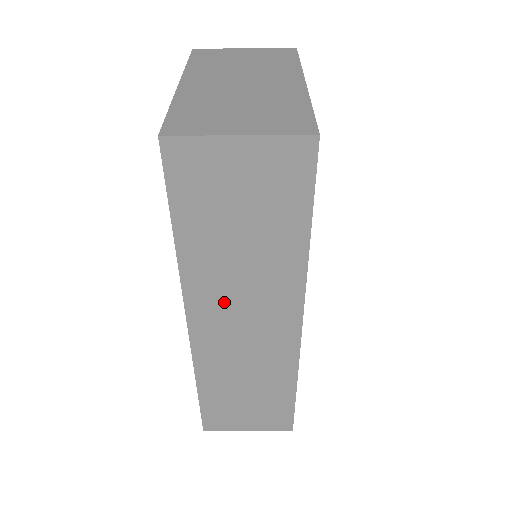
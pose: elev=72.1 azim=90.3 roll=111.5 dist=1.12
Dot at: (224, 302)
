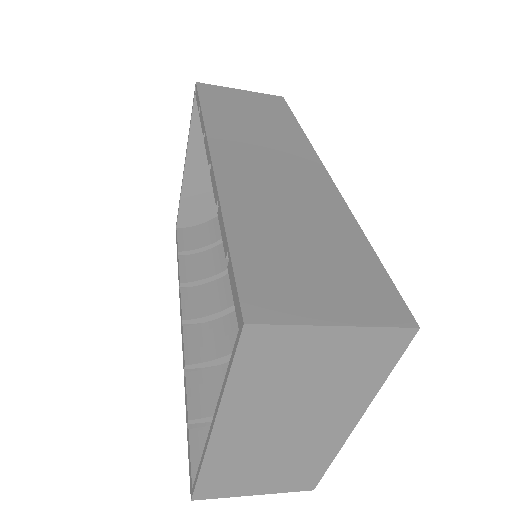
Dot at: occluded
